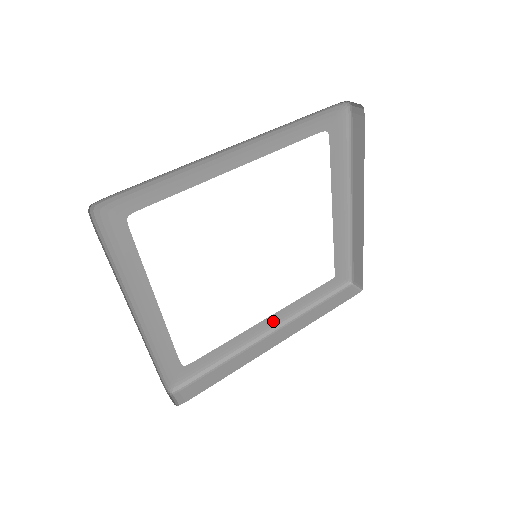
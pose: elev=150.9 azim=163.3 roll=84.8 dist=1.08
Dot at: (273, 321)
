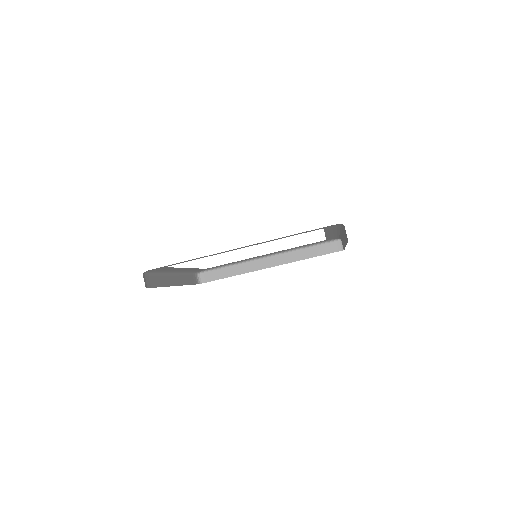
Dot at: (272, 253)
